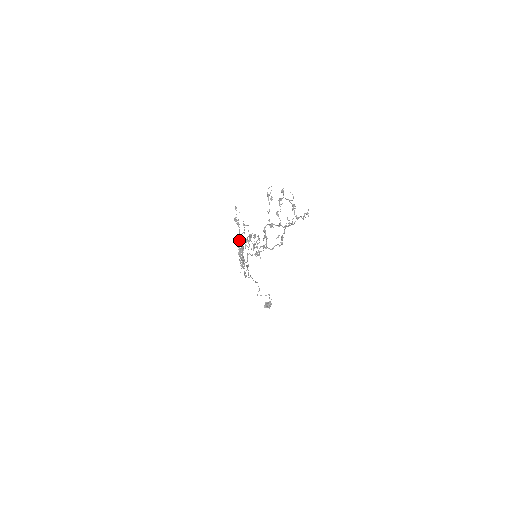
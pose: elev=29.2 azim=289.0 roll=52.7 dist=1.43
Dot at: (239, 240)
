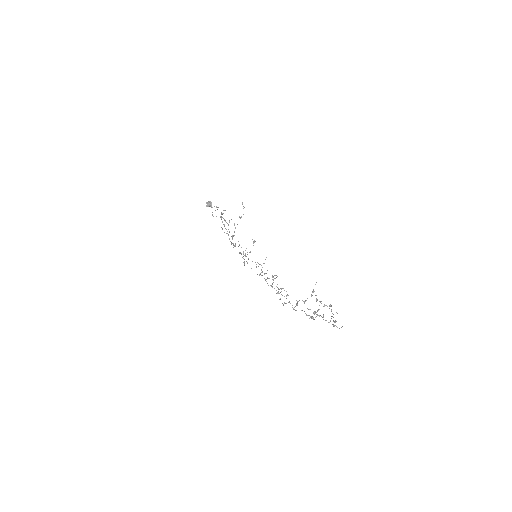
Dot at: occluded
